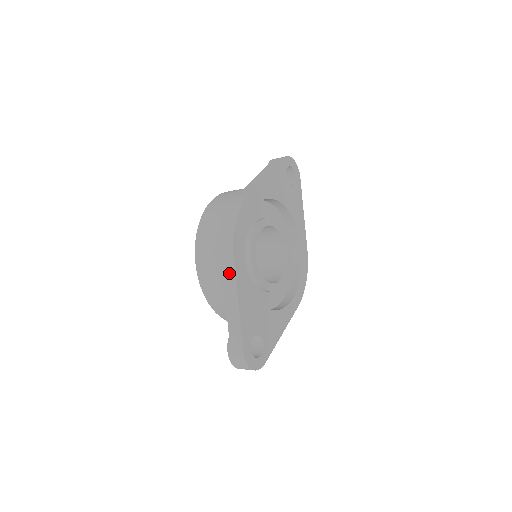
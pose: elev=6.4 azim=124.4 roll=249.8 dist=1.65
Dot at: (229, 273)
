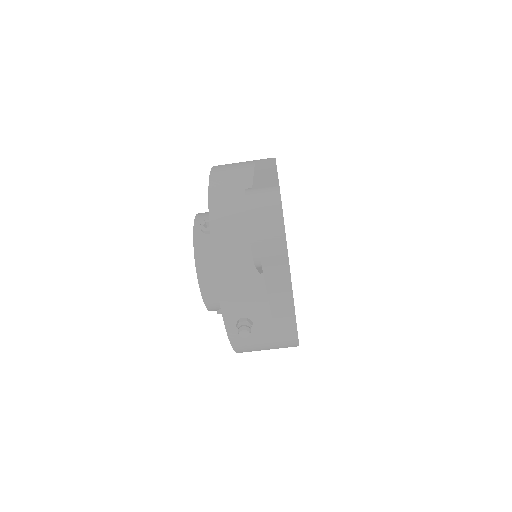
Dot at: (266, 162)
